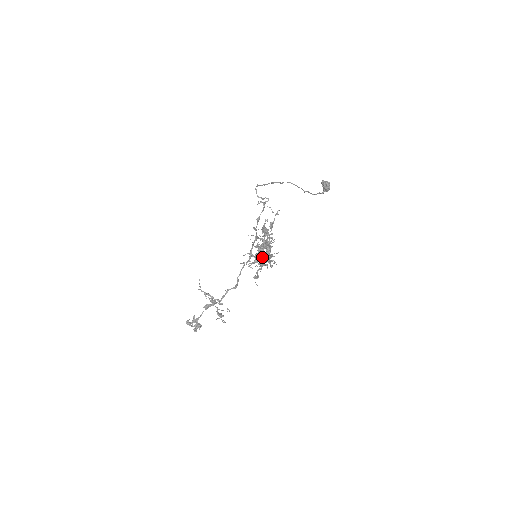
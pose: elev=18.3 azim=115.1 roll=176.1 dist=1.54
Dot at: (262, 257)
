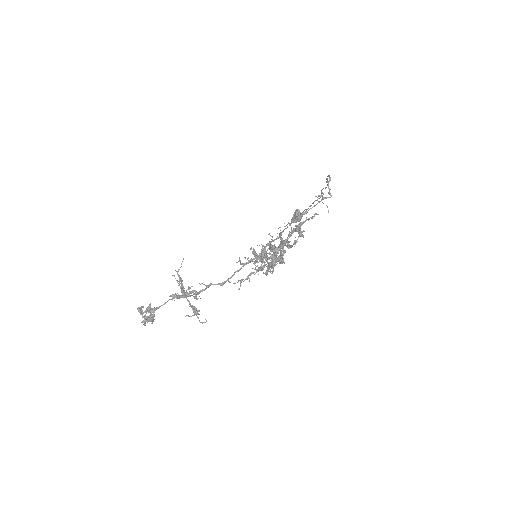
Dot at: (278, 258)
